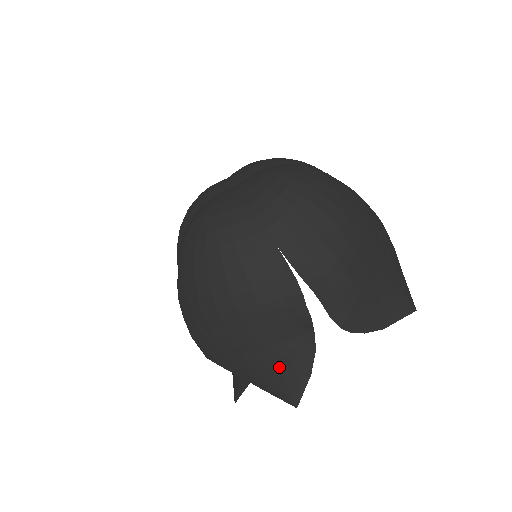
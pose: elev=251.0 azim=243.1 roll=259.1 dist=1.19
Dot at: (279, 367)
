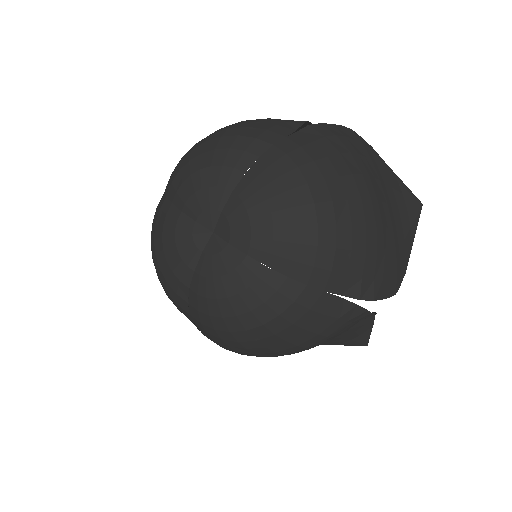
Dot at: (344, 338)
